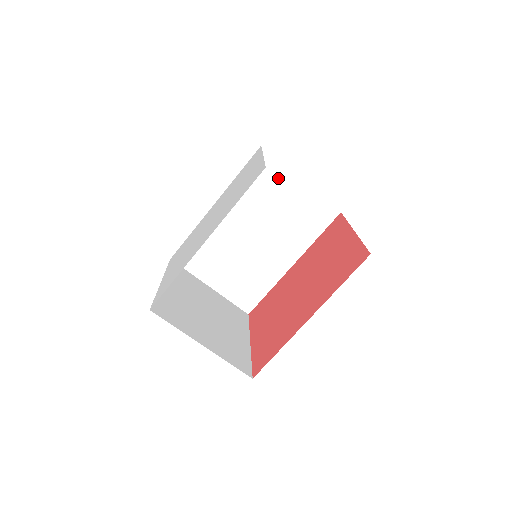
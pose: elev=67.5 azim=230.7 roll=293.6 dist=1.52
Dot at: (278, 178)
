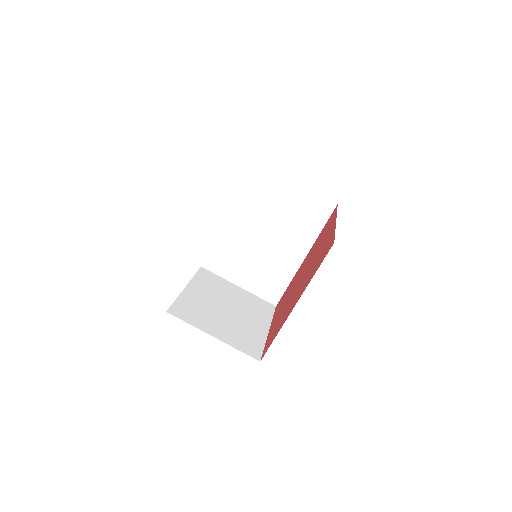
Dot at: (274, 184)
